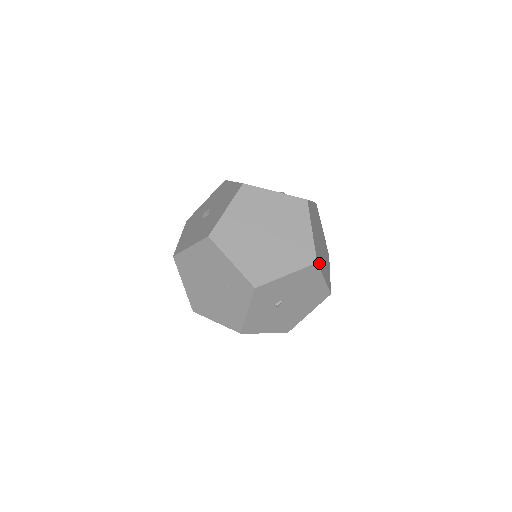
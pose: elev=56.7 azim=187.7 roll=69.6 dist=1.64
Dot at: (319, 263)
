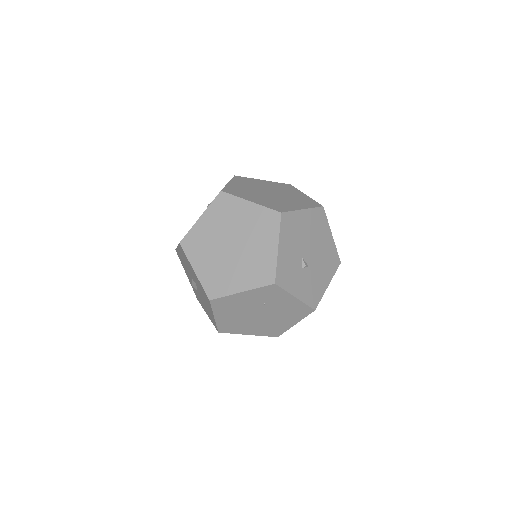
Dot at: (284, 209)
